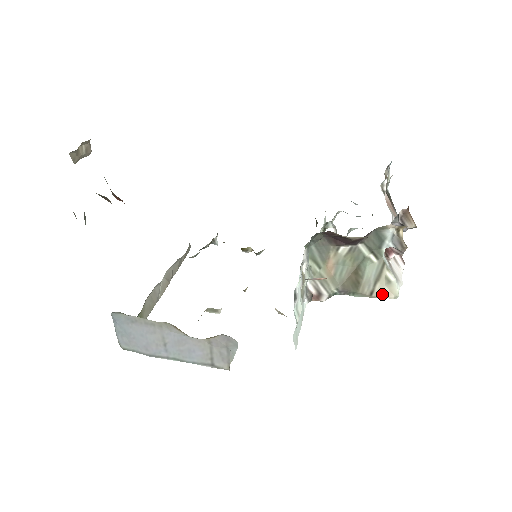
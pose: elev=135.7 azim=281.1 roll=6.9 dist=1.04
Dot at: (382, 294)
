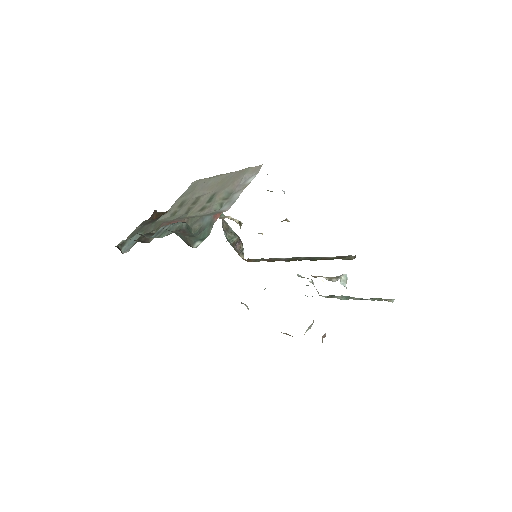
Dot at: occluded
